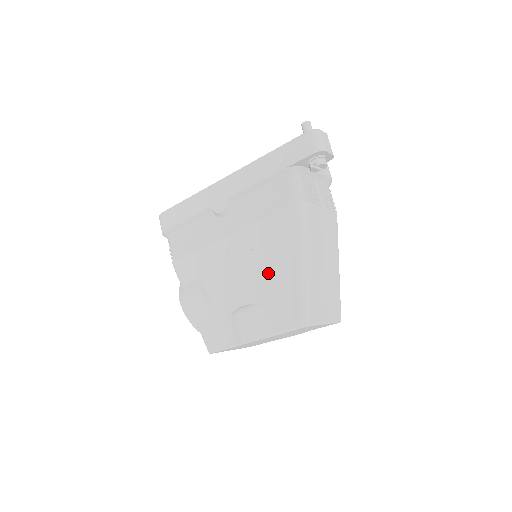
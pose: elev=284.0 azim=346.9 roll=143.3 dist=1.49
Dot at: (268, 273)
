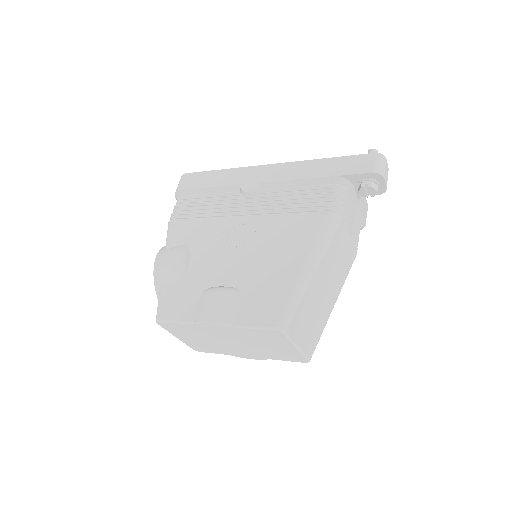
Dot at: (267, 264)
